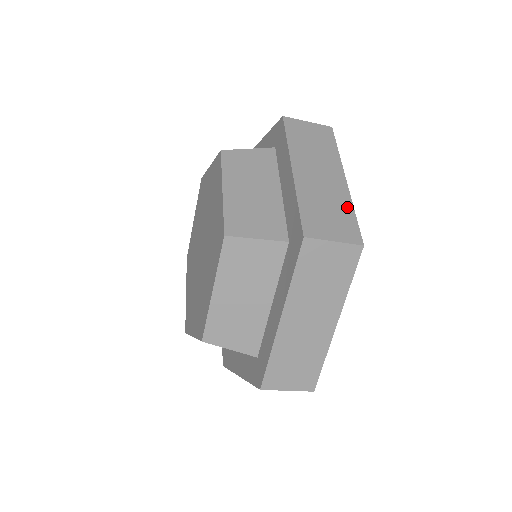
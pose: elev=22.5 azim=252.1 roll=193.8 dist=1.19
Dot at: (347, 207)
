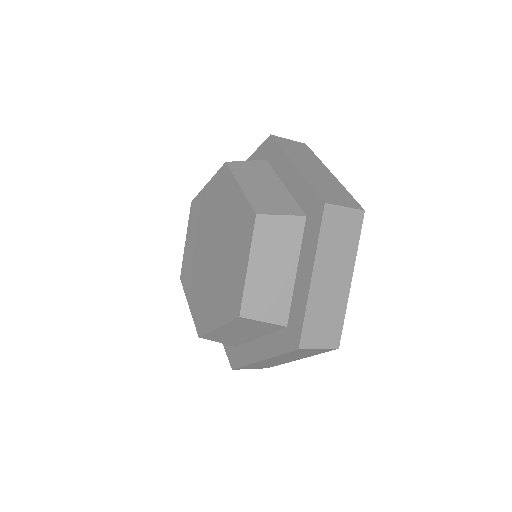
Dot at: (342, 189)
